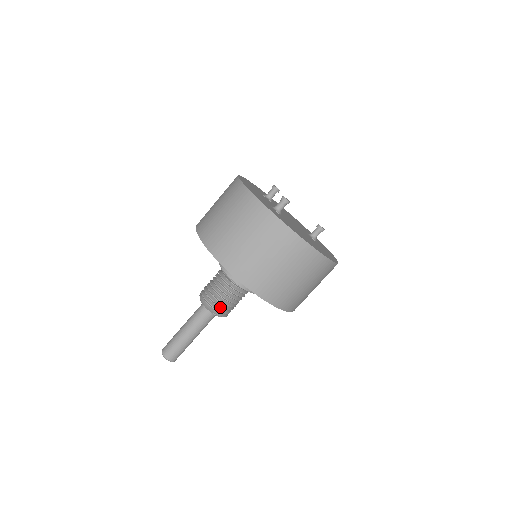
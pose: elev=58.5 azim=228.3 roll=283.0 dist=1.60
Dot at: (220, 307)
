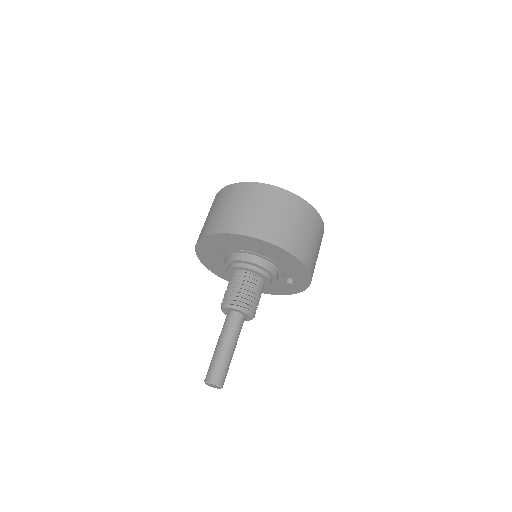
Dot at: (243, 302)
